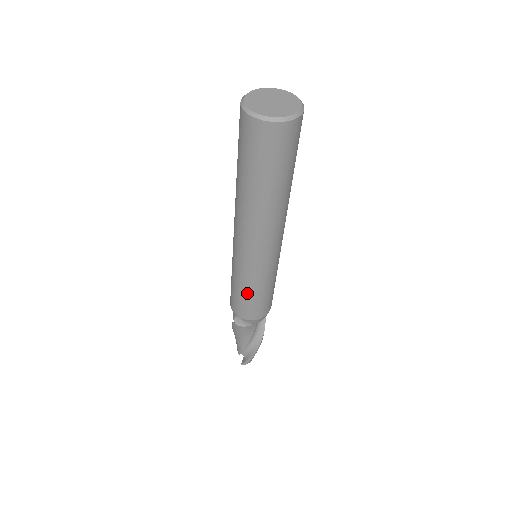
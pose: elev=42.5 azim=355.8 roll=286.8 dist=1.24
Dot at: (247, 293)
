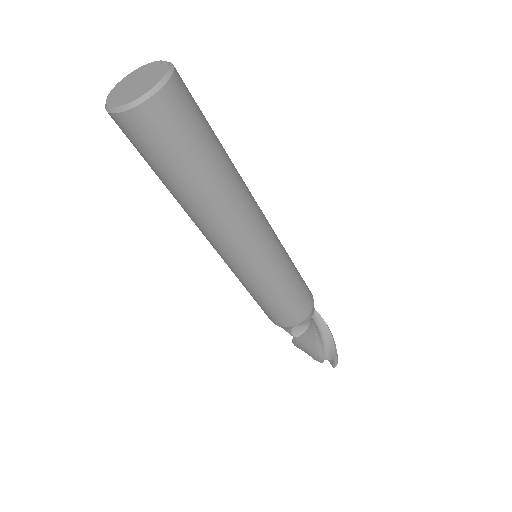
Dot at: (282, 294)
